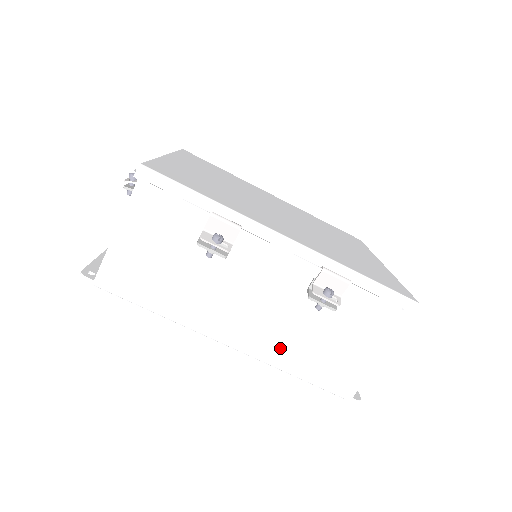
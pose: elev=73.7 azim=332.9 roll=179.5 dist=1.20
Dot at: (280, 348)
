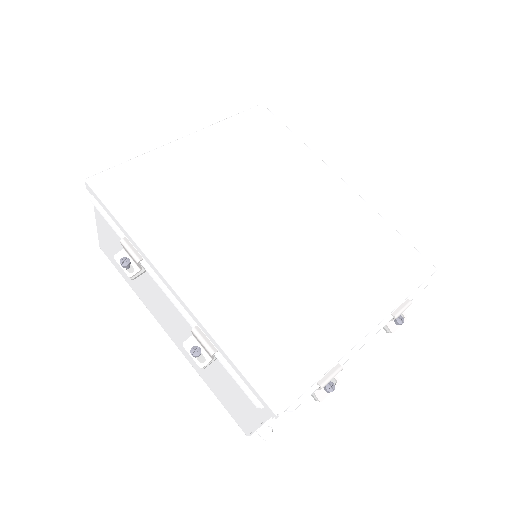
Dot at: occluded
